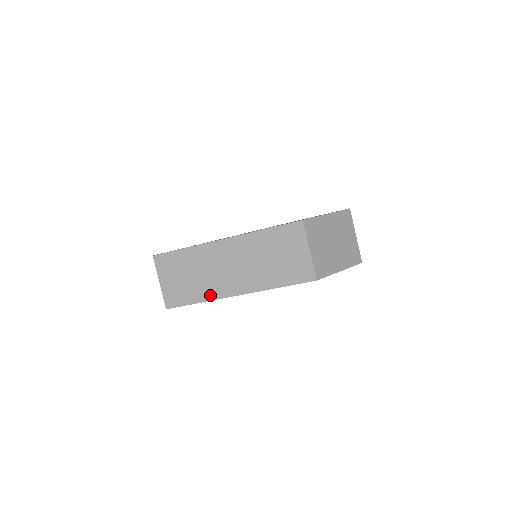
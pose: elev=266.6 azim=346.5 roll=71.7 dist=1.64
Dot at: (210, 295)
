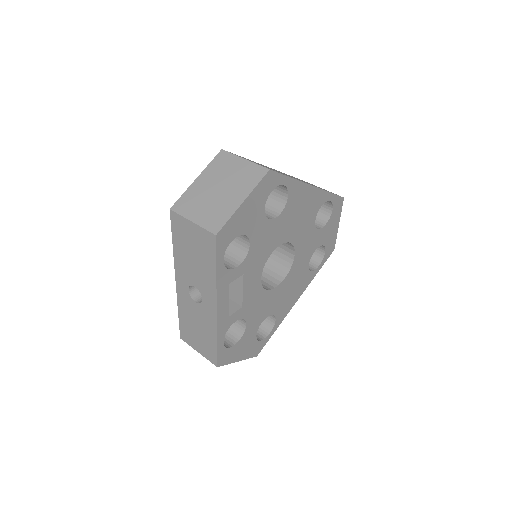
Dot at: occluded
